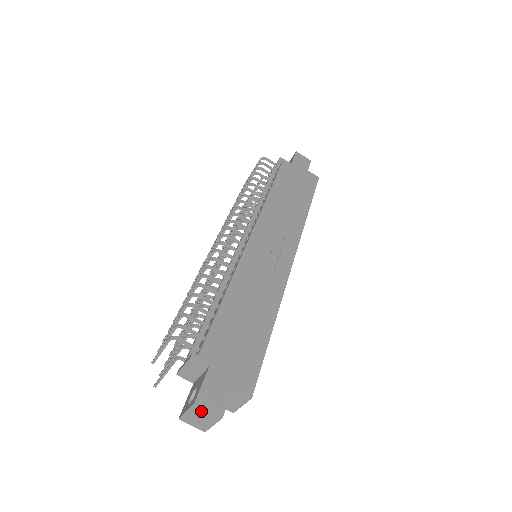
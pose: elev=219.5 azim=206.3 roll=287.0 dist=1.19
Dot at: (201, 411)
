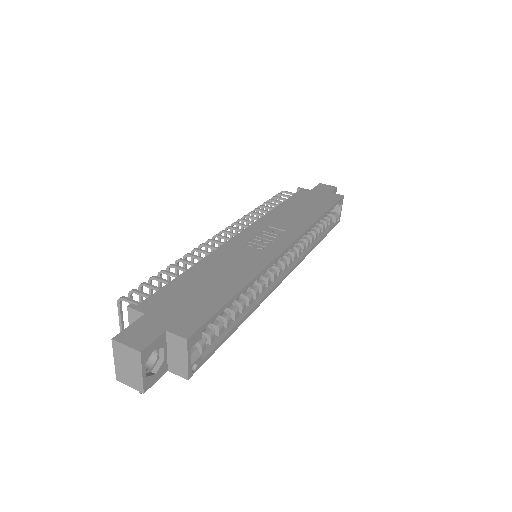
Dot at: (122, 350)
